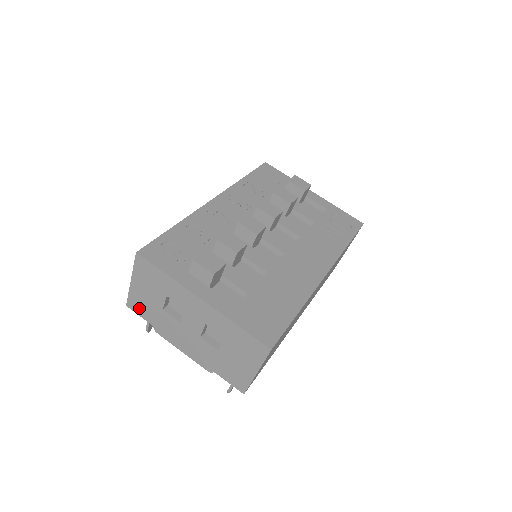
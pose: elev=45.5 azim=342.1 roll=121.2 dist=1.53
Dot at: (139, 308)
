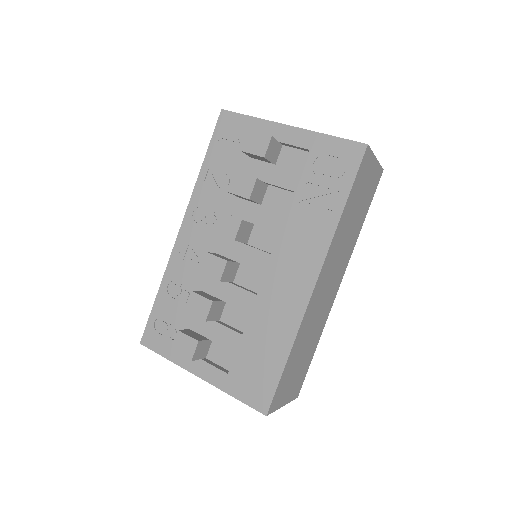
Dot at: occluded
